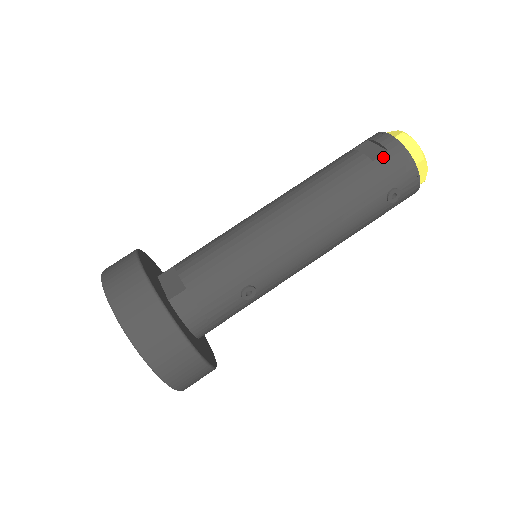
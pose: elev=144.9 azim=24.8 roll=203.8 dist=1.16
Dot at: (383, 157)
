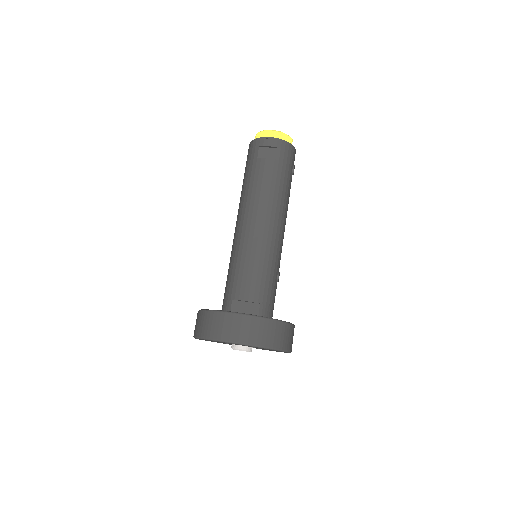
Dot at: (281, 154)
